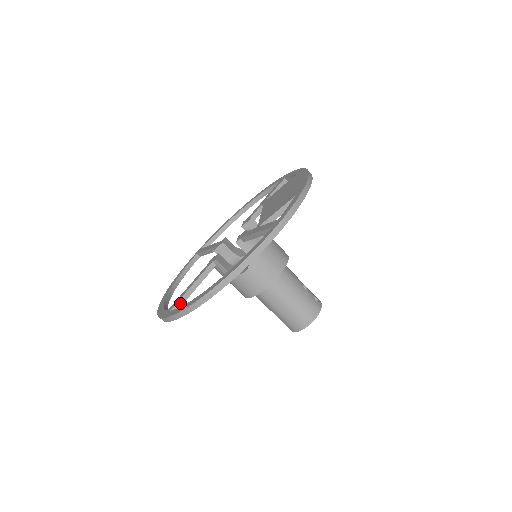
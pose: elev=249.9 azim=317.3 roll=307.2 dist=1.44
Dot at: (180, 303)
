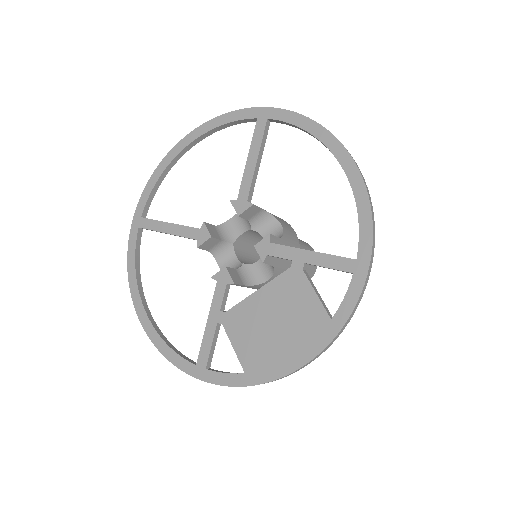
Dot at: (151, 230)
